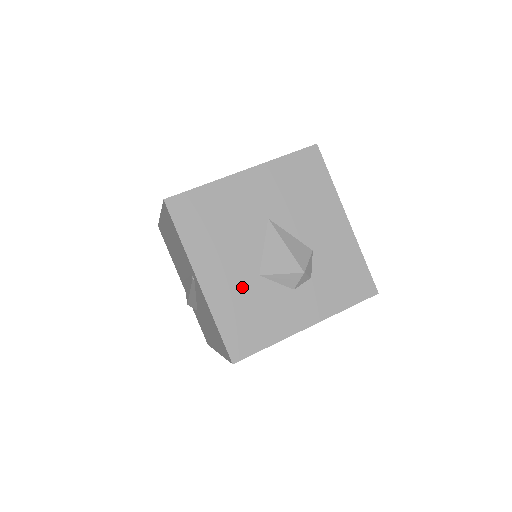
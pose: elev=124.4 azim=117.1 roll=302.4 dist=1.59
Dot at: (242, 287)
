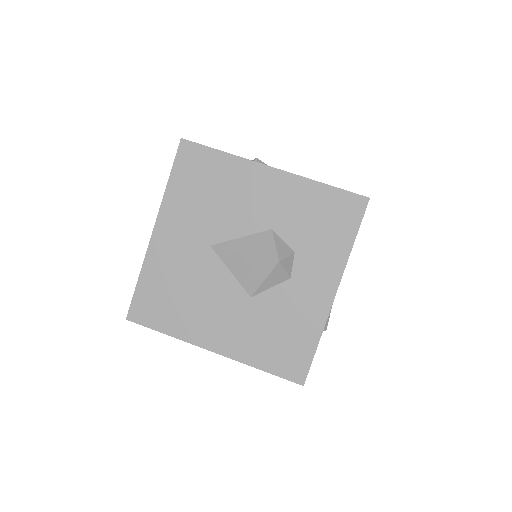
Dot at: (248, 321)
